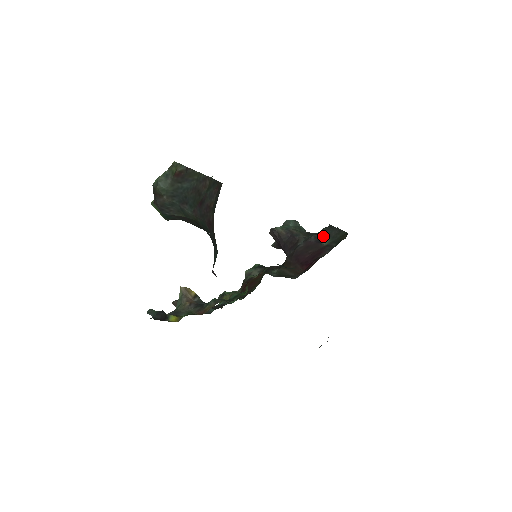
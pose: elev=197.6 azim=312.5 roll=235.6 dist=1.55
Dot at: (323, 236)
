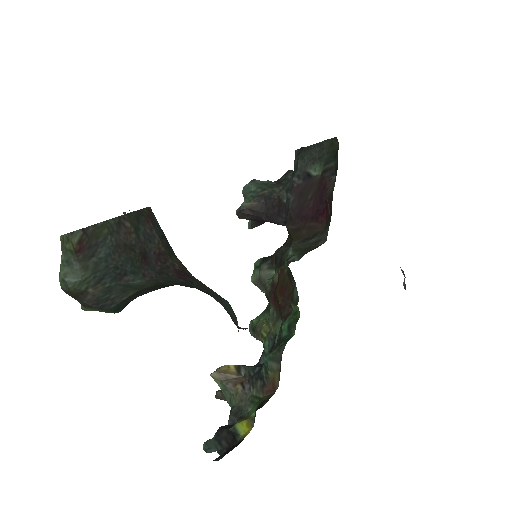
Dot at: (306, 167)
